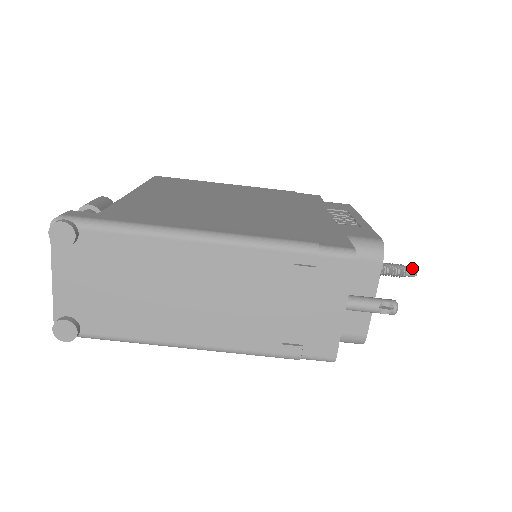
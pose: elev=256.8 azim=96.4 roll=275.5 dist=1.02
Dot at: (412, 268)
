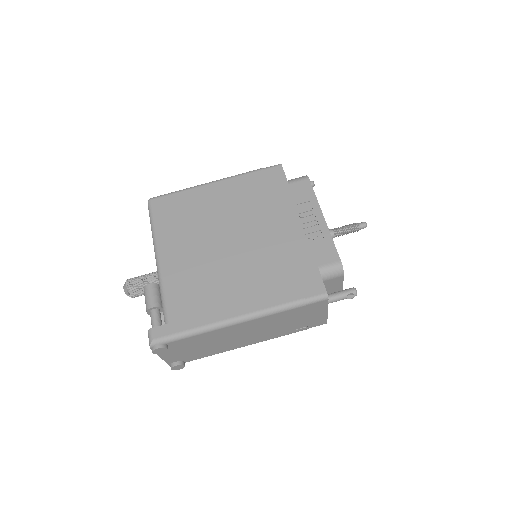
Dot at: (363, 224)
